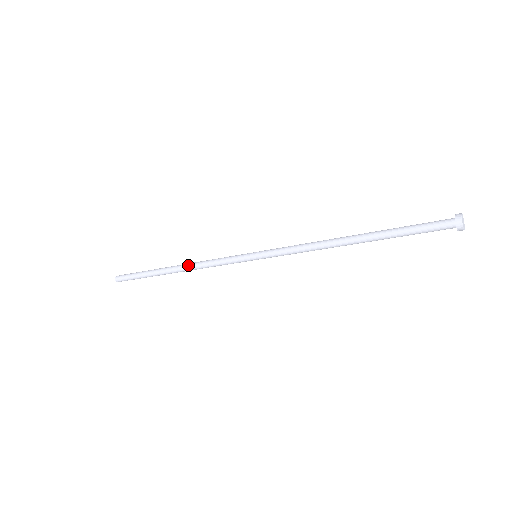
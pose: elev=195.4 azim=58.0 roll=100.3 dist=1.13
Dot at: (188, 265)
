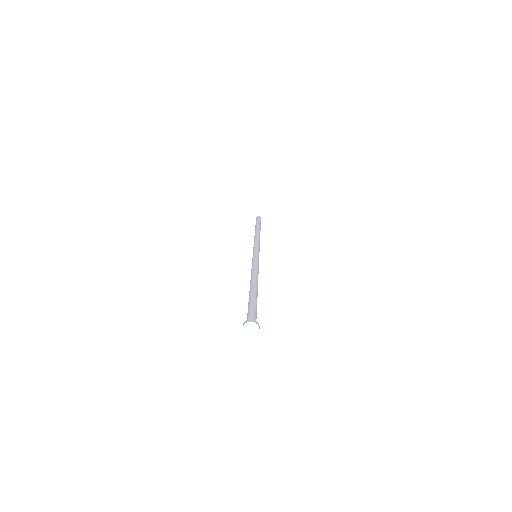
Dot at: (256, 234)
